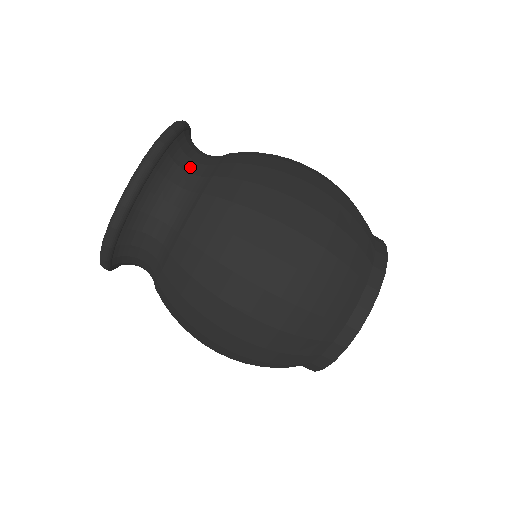
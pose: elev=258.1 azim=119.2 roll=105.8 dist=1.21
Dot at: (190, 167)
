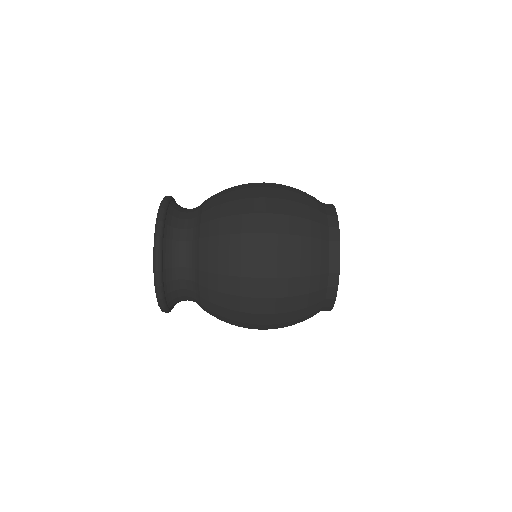
Dot at: (186, 216)
